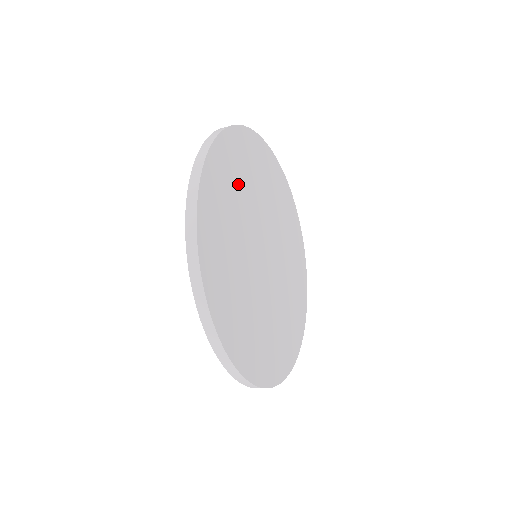
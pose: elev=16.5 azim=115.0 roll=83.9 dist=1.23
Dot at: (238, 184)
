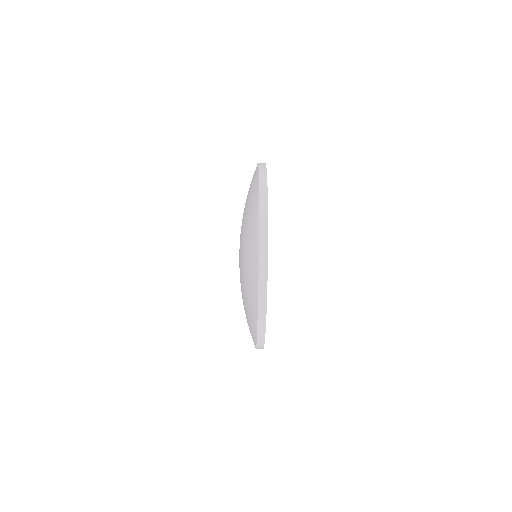
Dot at: occluded
